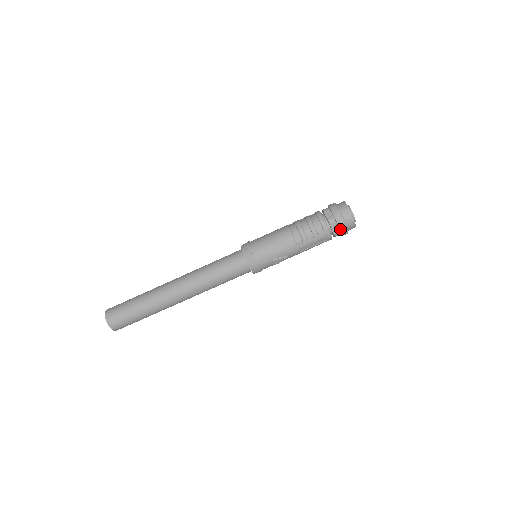
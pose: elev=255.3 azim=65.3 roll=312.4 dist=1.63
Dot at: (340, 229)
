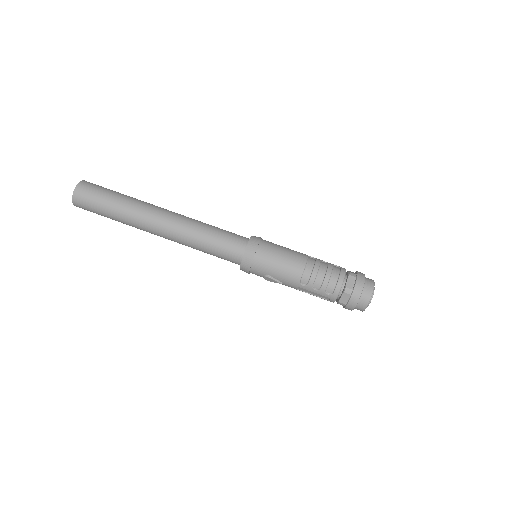
Dot at: (348, 303)
